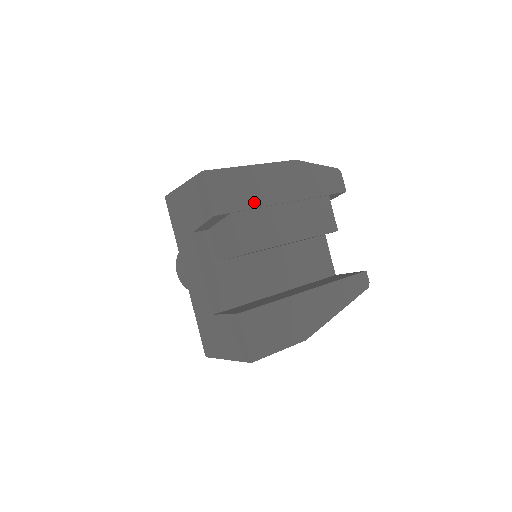
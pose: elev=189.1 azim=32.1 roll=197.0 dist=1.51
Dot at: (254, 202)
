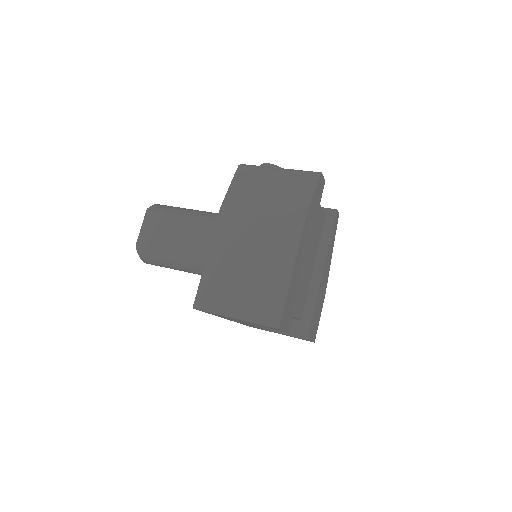
Dot at: (298, 289)
